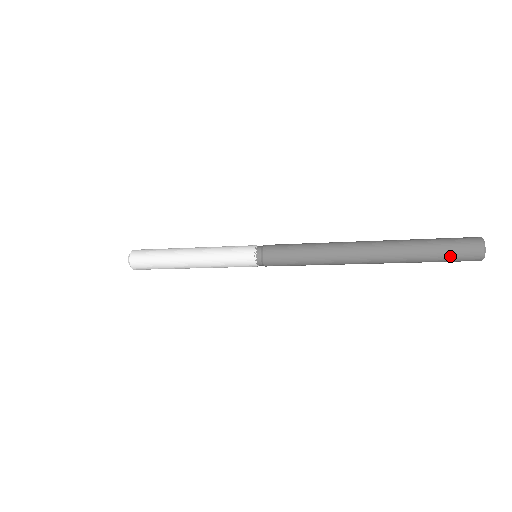
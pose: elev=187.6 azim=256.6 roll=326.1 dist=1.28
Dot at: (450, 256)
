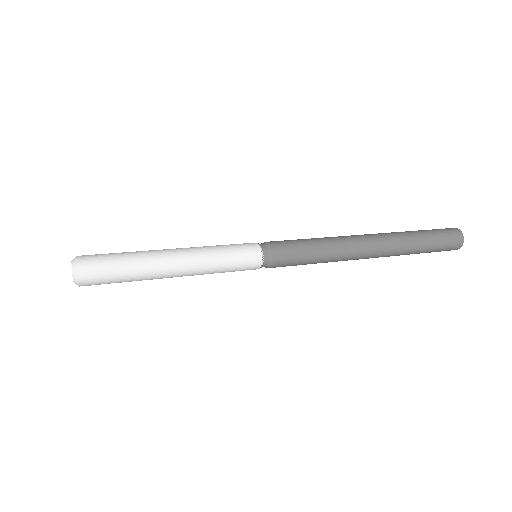
Dot at: occluded
